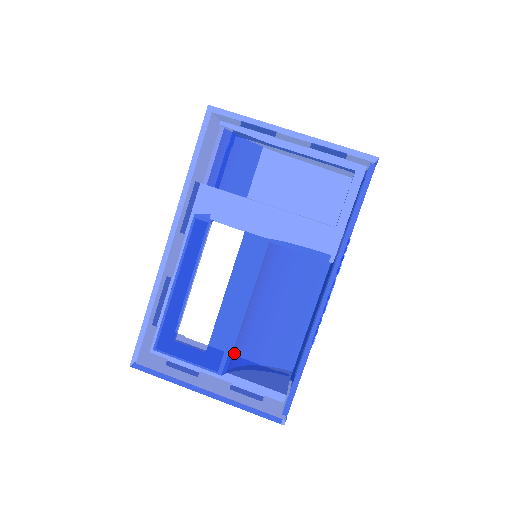
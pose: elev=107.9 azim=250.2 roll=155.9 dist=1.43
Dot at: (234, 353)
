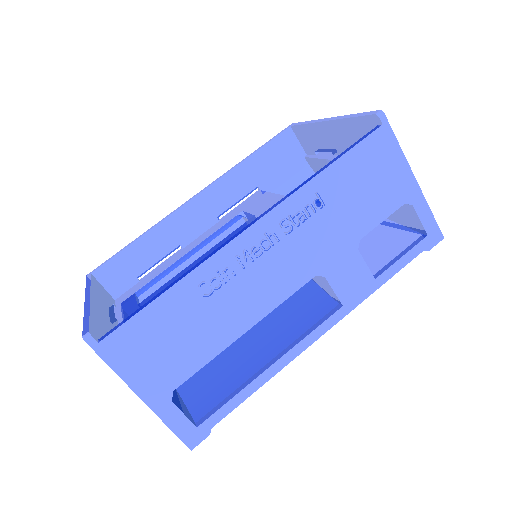
Dot at: occluded
